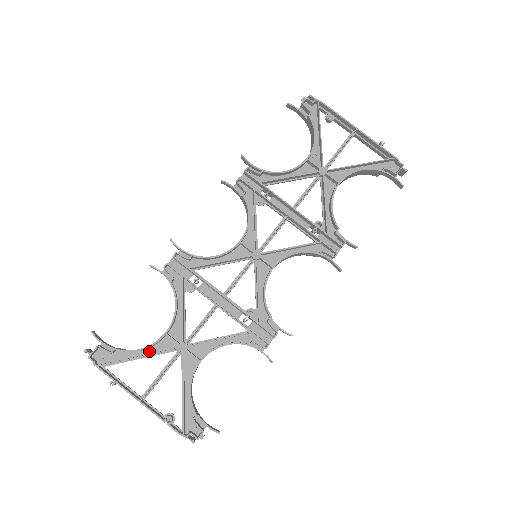
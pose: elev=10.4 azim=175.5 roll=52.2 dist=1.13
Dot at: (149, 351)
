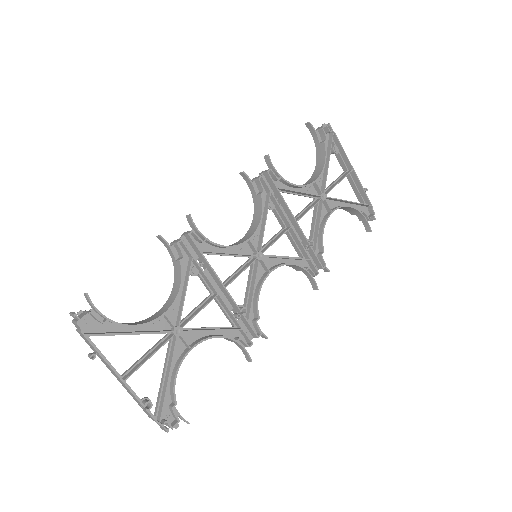
Dot at: (140, 328)
